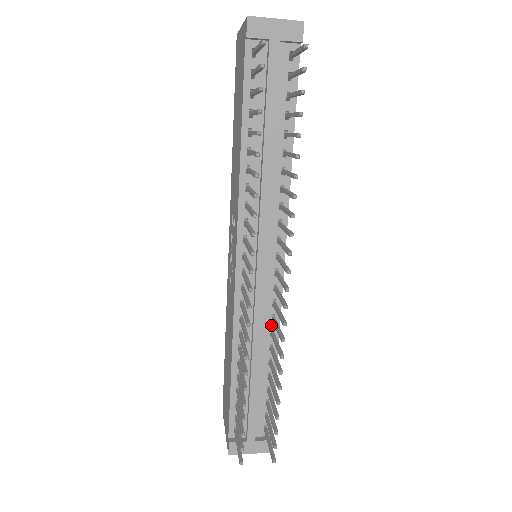
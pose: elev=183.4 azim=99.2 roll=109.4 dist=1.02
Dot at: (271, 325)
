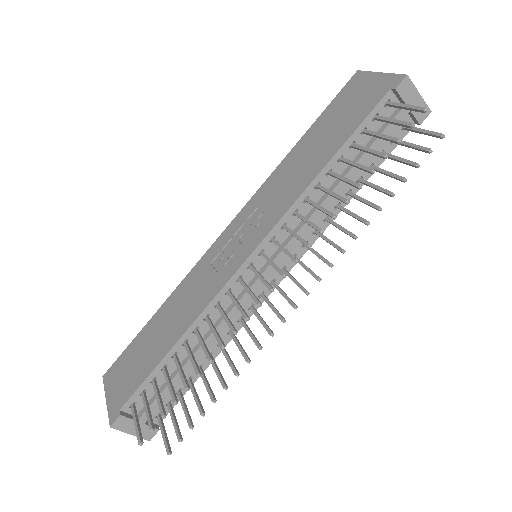
Dot at: (235, 324)
